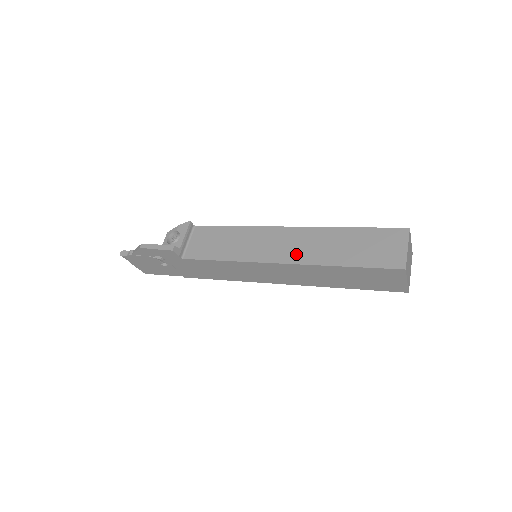
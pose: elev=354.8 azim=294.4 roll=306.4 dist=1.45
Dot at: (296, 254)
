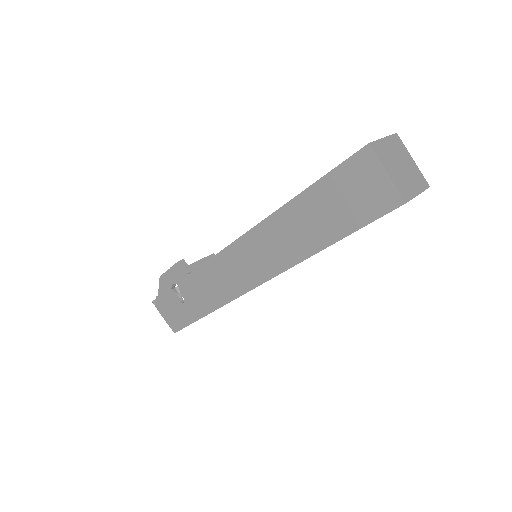
Dot at: occluded
